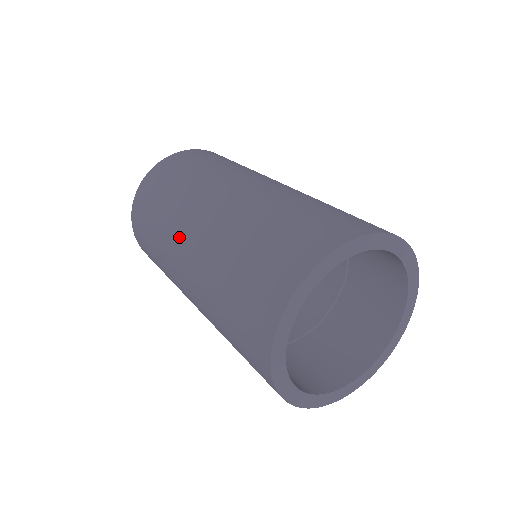
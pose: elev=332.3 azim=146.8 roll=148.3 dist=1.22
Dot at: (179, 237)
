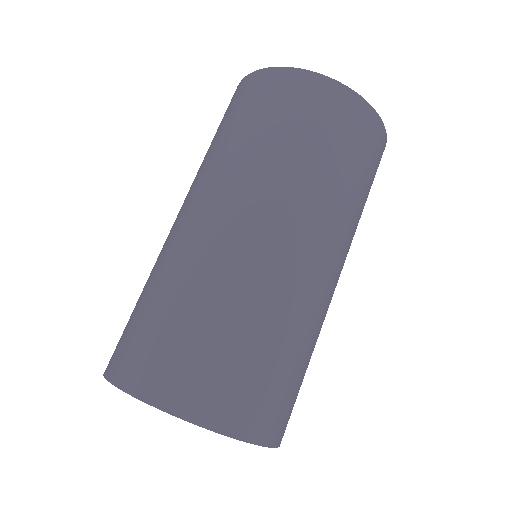
Dot at: (234, 197)
